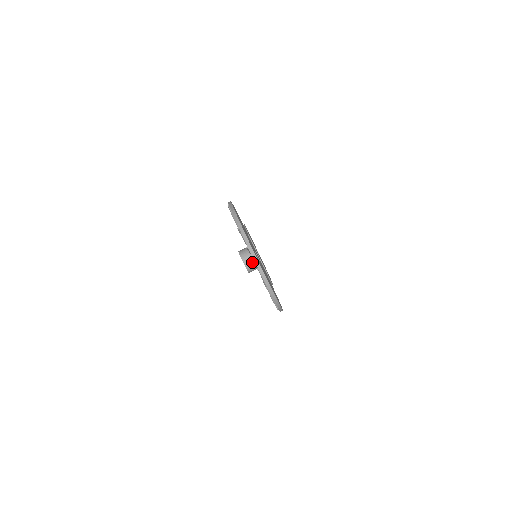
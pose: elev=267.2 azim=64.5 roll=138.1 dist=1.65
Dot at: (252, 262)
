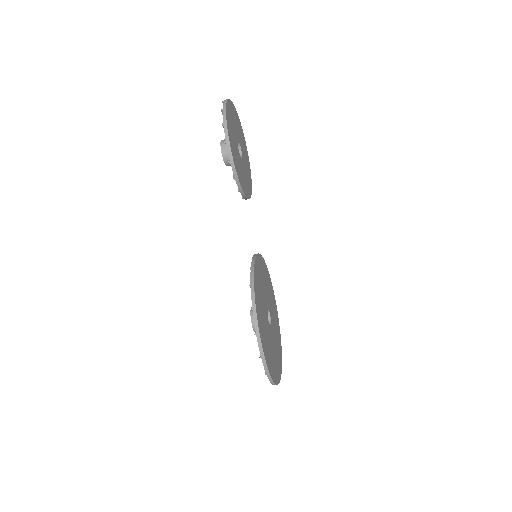
Dot at: occluded
